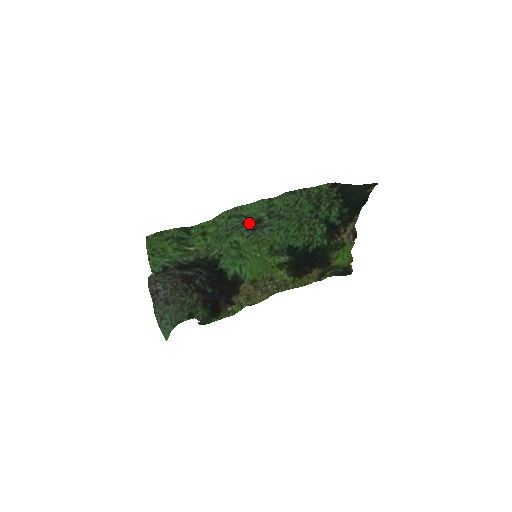
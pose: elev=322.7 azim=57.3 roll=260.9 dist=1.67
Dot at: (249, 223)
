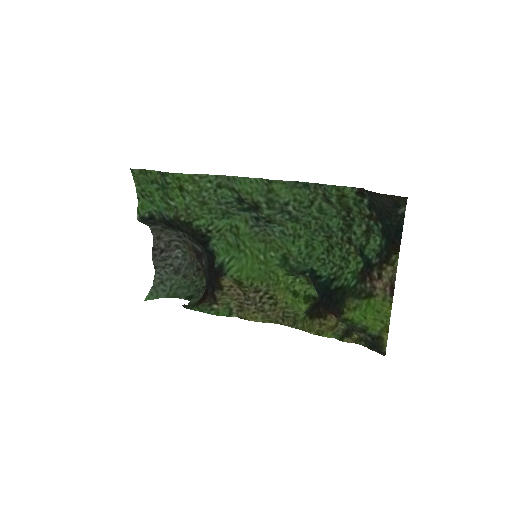
Dot at: (248, 206)
